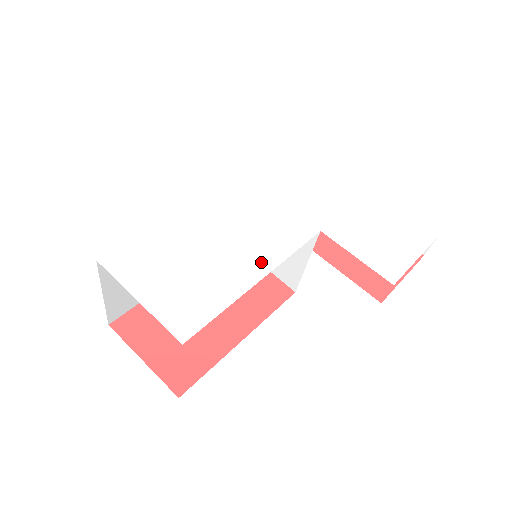
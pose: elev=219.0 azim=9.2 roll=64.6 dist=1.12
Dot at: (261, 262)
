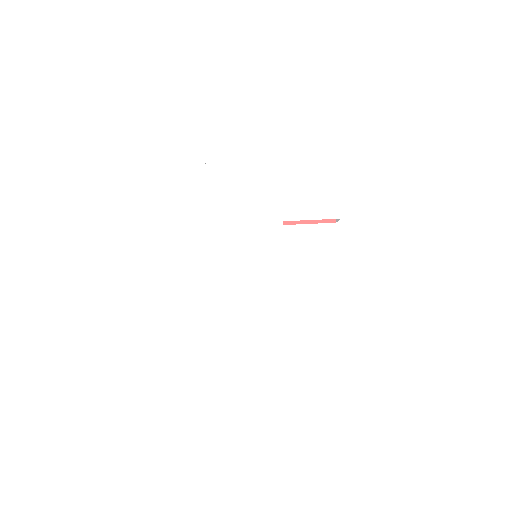
Dot at: (277, 273)
